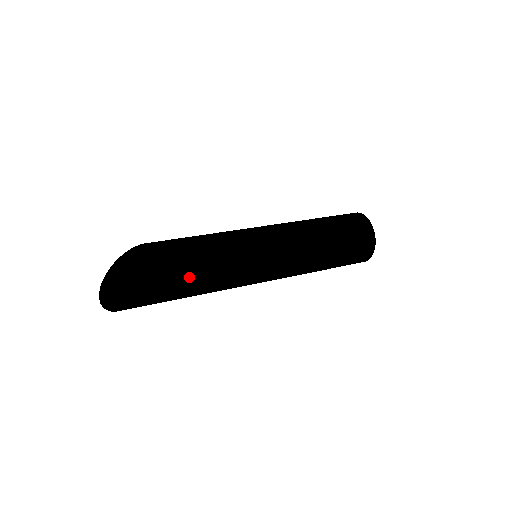
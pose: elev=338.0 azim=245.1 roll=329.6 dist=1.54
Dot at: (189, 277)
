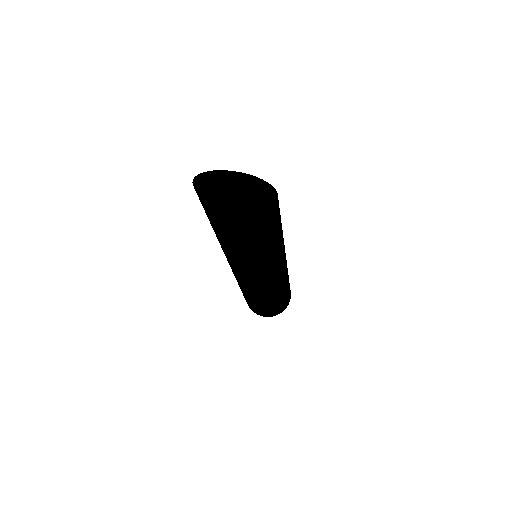
Dot at: occluded
